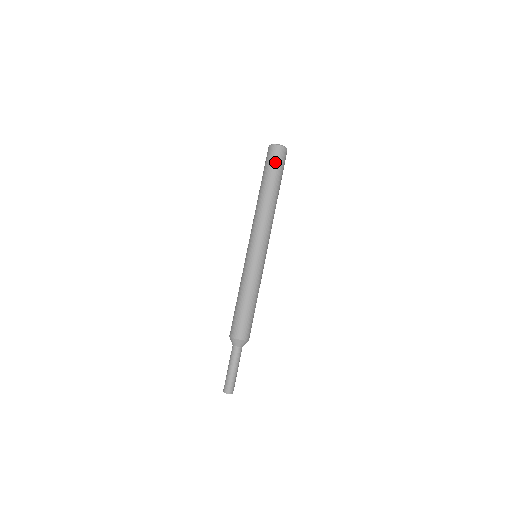
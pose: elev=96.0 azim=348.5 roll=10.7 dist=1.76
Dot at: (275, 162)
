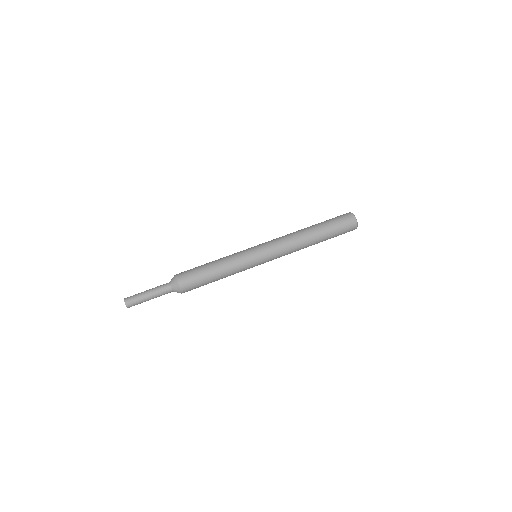
Dot at: (342, 229)
